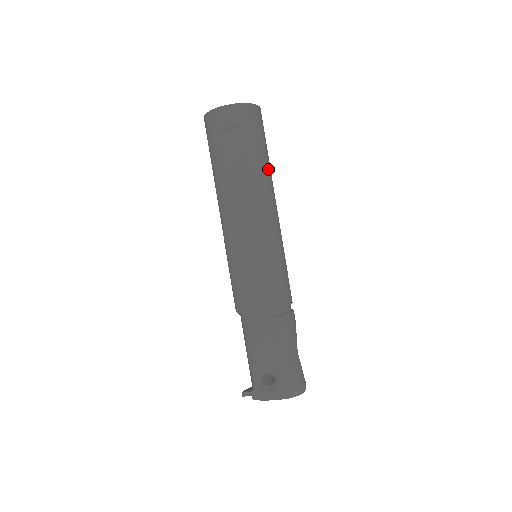
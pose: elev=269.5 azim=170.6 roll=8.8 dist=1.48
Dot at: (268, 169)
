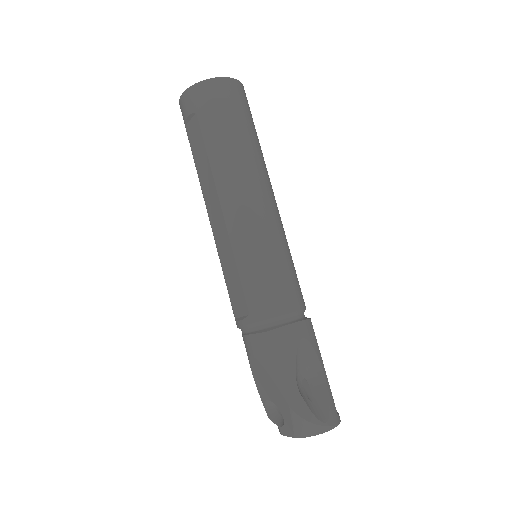
Dot at: (237, 149)
